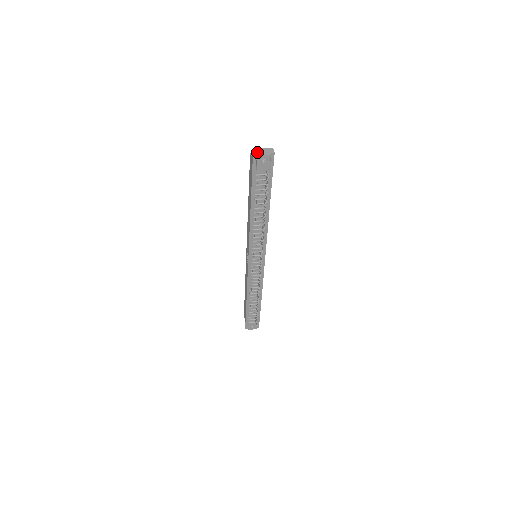
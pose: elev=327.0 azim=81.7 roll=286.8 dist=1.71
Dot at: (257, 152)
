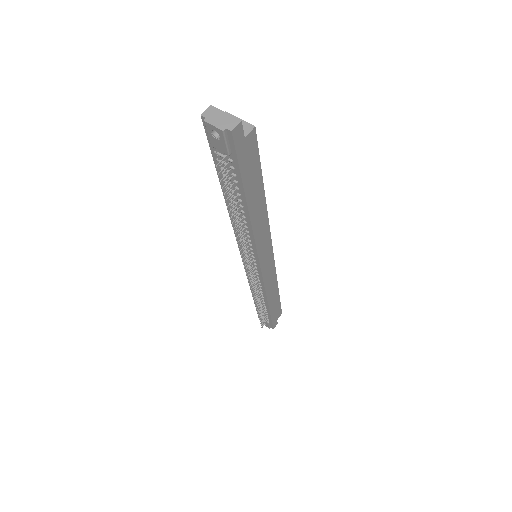
Dot at: (209, 115)
